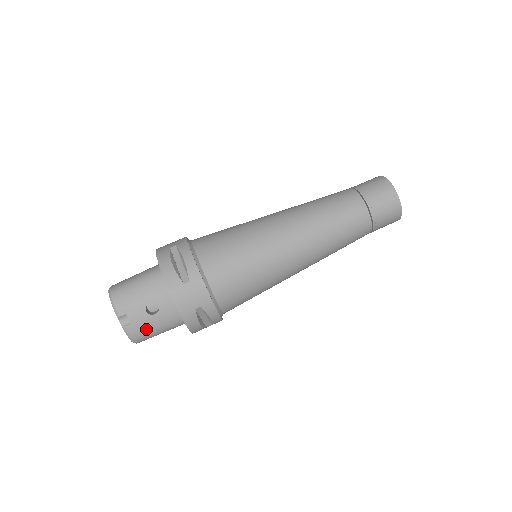
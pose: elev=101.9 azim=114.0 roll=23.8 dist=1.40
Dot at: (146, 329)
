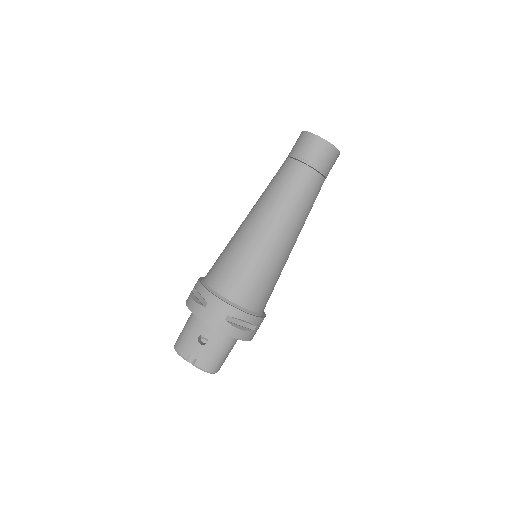
Dot at: (210, 357)
